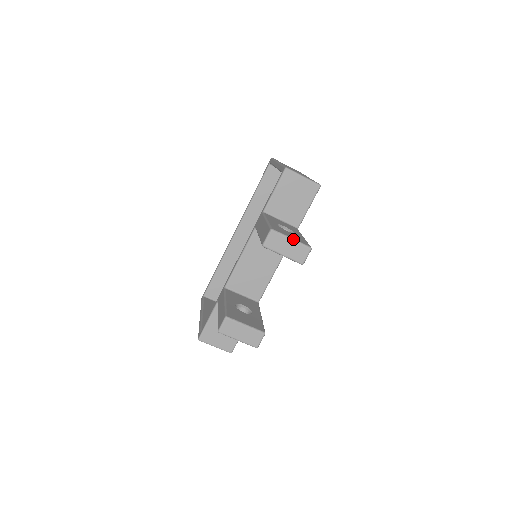
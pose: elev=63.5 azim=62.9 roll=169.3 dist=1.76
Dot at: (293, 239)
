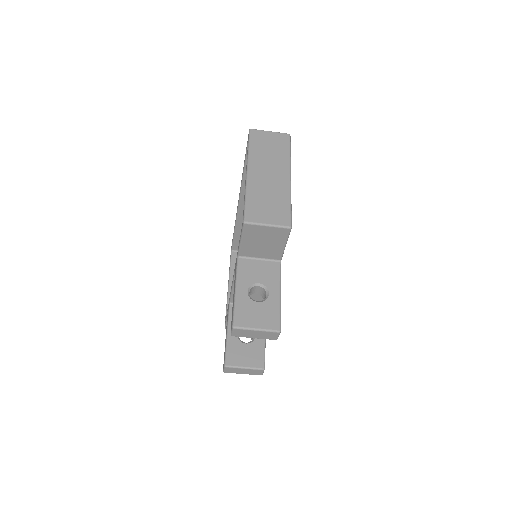
Dot at: (258, 330)
